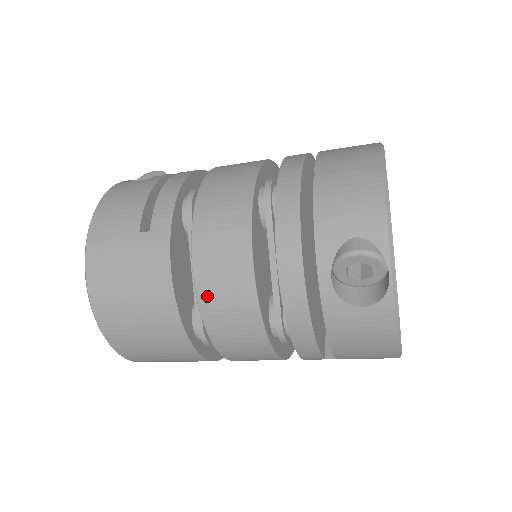
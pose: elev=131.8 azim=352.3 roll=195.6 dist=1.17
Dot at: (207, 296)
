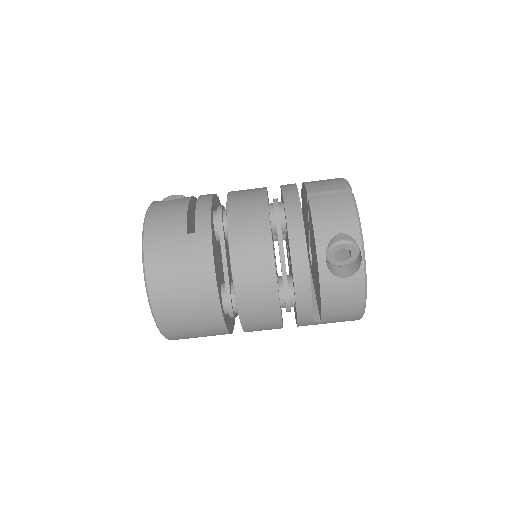
Dot at: (240, 276)
